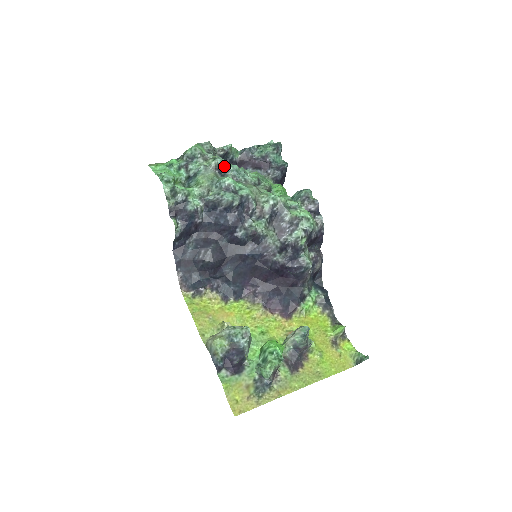
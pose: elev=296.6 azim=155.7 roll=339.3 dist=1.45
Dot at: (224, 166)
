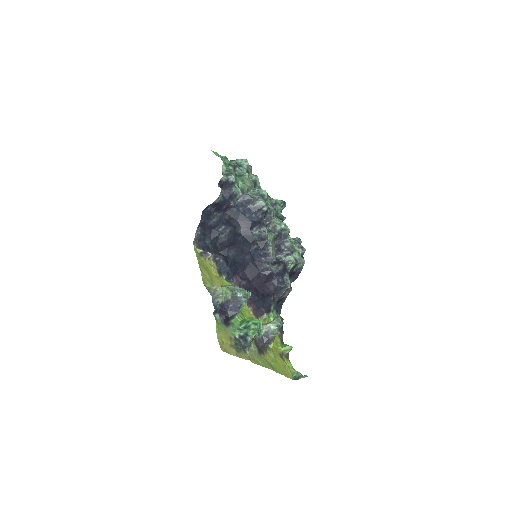
Dot at: (258, 185)
